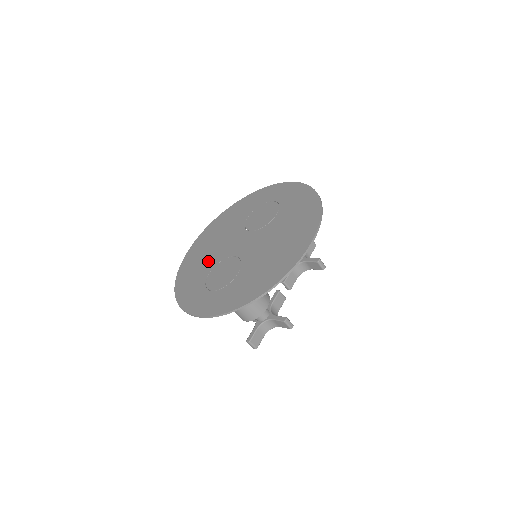
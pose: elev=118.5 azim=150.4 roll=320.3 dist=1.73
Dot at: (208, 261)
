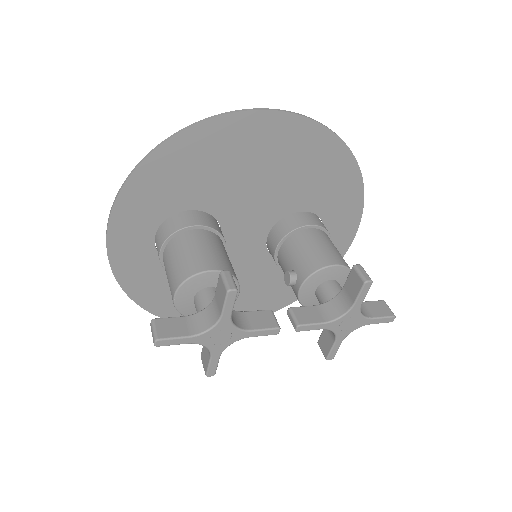
Dot at: occluded
